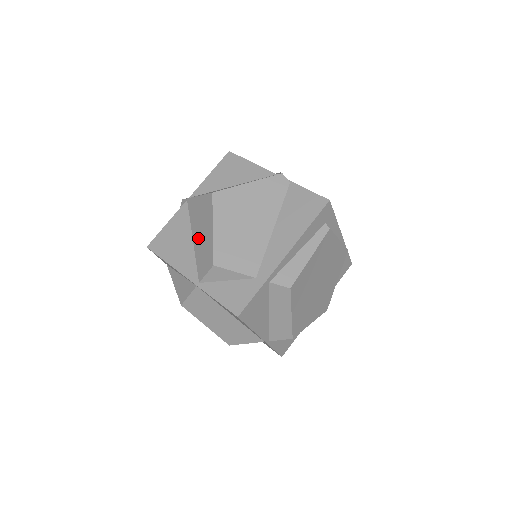
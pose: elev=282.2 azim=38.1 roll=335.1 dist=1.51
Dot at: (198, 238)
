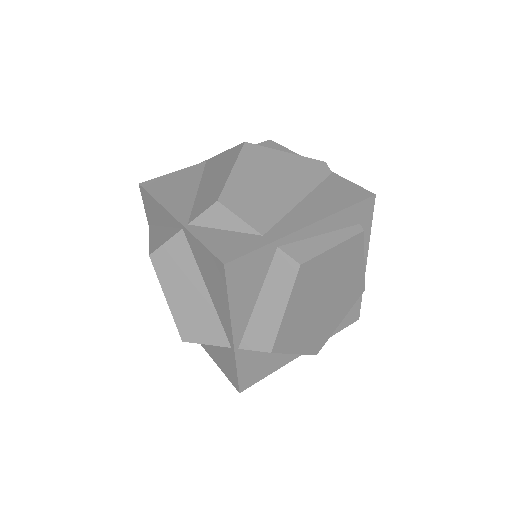
Dot at: (206, 185)
